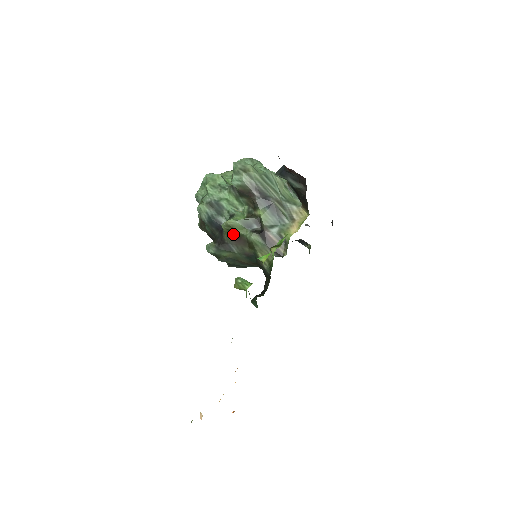
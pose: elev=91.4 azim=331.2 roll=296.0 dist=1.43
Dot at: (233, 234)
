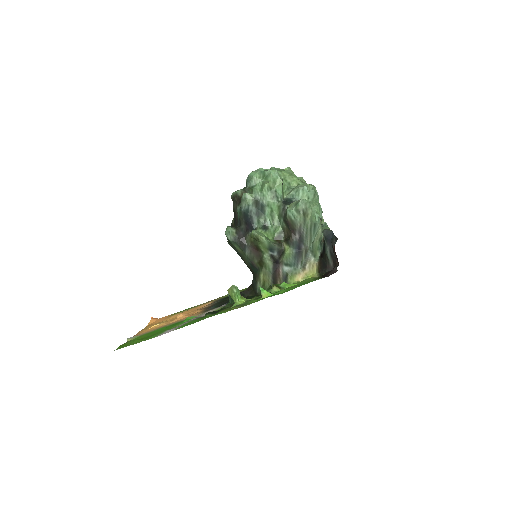
Dot at: (256, 244)
